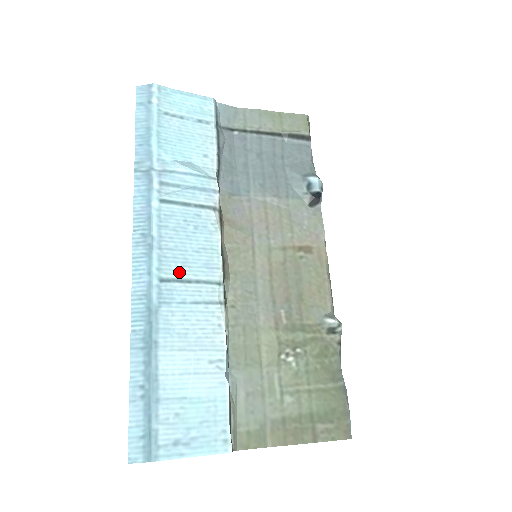
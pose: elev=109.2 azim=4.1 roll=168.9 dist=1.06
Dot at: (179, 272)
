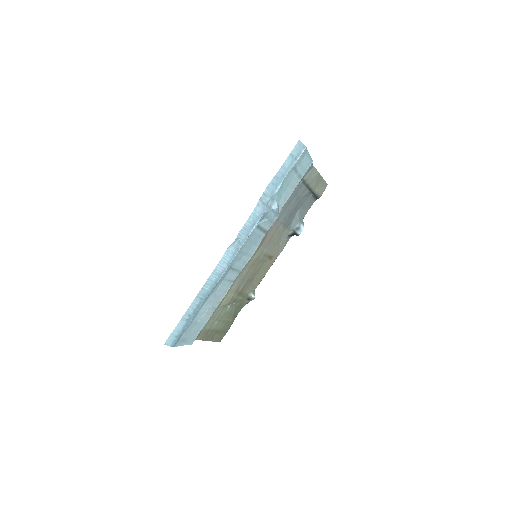
Dot at: (235, 265)
